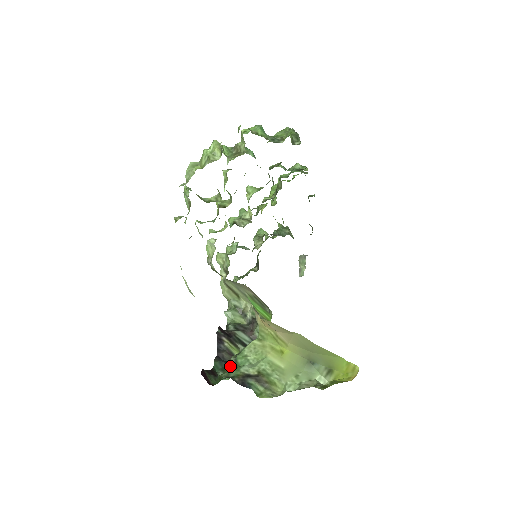
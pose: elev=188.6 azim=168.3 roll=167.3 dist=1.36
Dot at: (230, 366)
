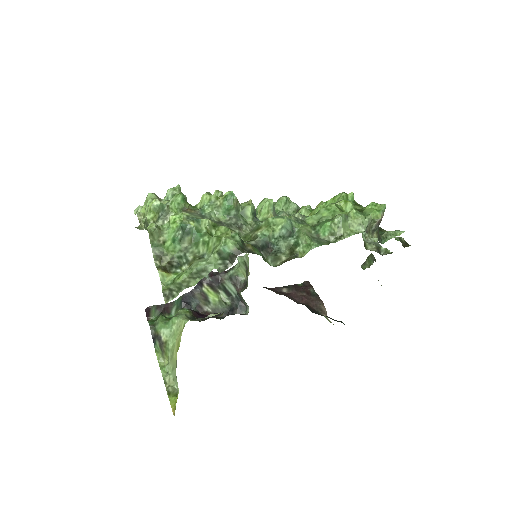
Dot at: occluded
